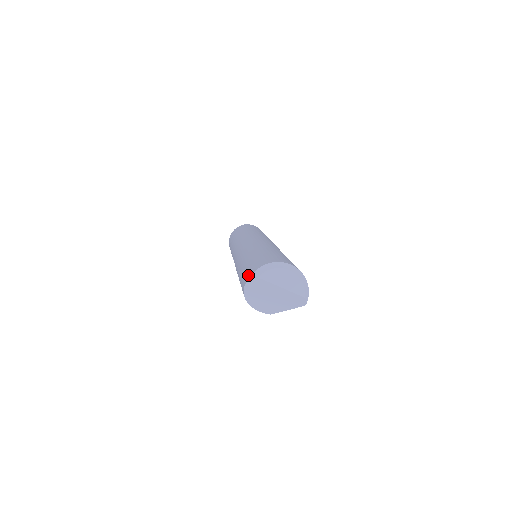
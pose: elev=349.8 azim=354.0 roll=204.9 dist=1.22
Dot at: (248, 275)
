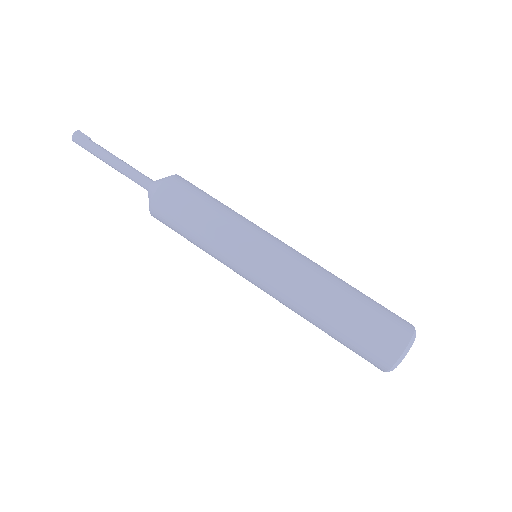
Dot at: (375, 366)
